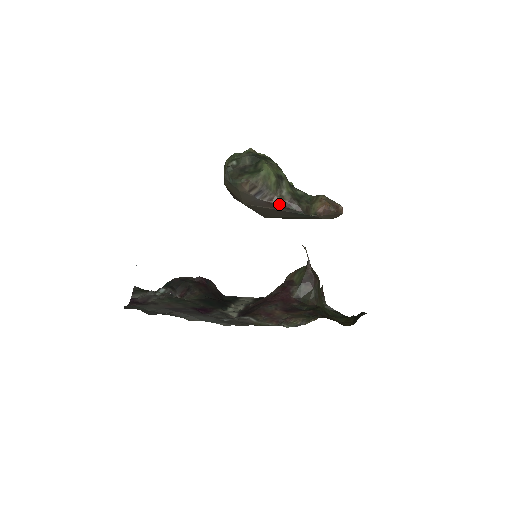
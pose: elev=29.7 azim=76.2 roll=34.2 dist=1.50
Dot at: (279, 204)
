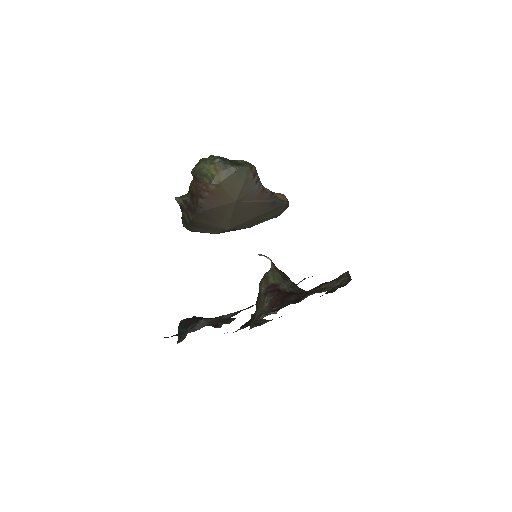
Dot at: (267, 193)
